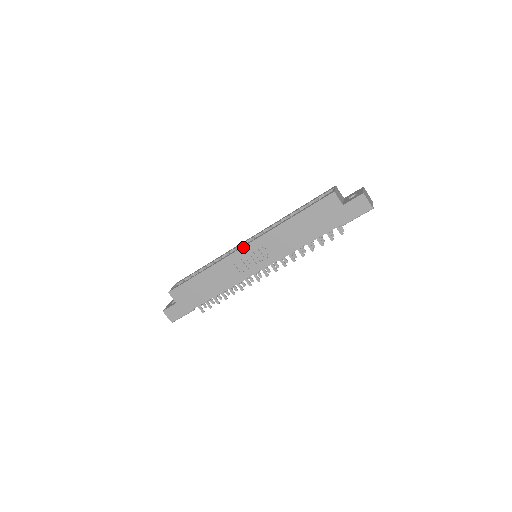
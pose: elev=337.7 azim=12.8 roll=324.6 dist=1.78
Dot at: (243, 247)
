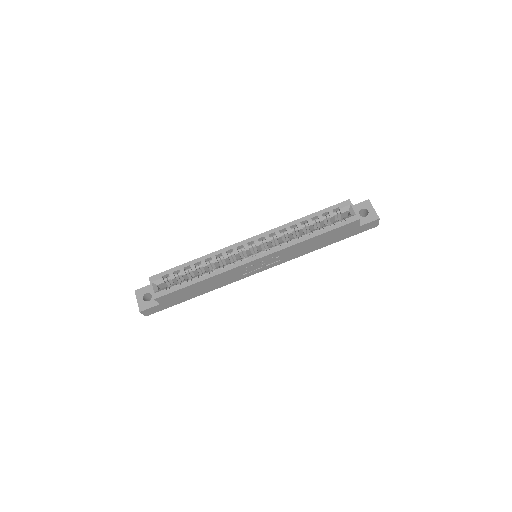
Dot at: (256, 259)
